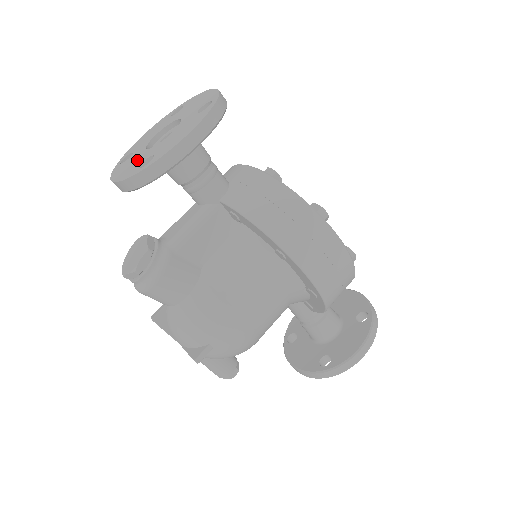
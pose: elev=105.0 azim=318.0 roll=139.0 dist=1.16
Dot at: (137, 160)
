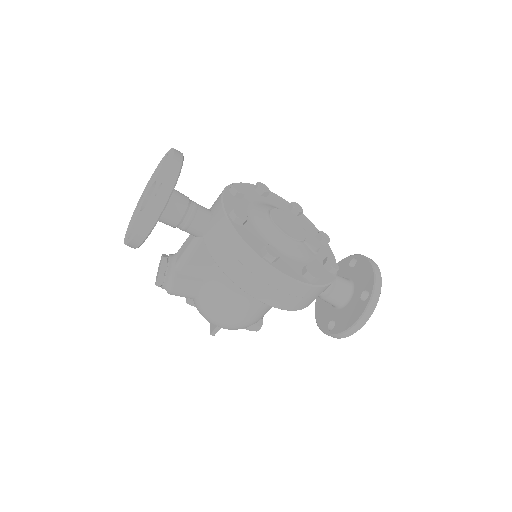
Dot at: (134, 220)
